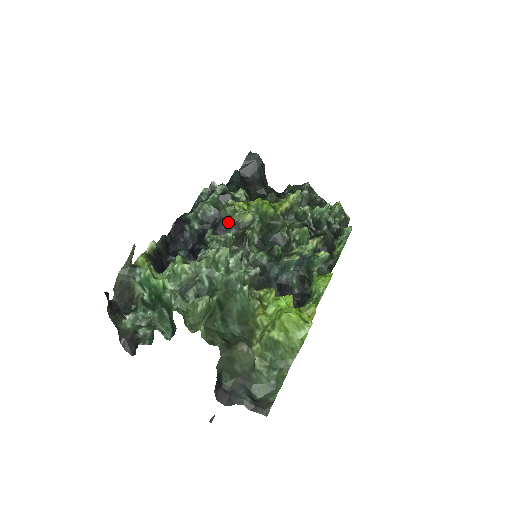
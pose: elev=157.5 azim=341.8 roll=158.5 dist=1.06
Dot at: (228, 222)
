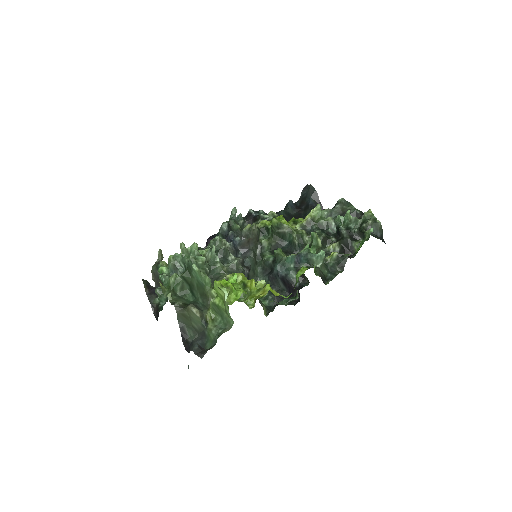
Dot at: (233, 232)
